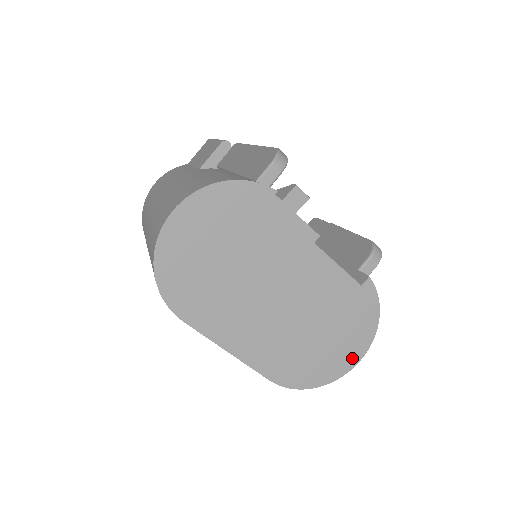
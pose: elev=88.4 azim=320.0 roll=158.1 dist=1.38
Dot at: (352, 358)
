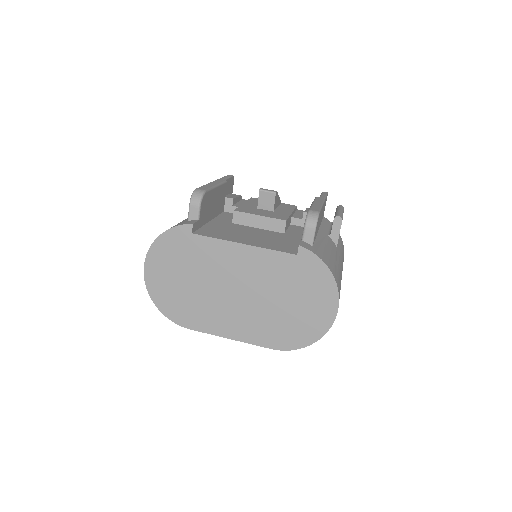
Dot at: (329, 312)
